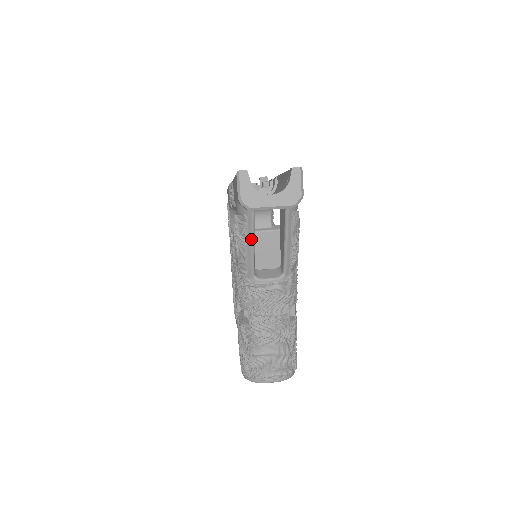
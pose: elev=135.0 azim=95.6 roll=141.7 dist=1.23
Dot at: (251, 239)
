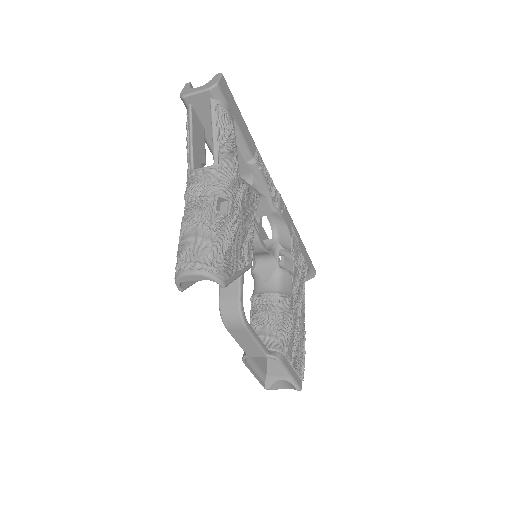
Dot at: (189, 130)
